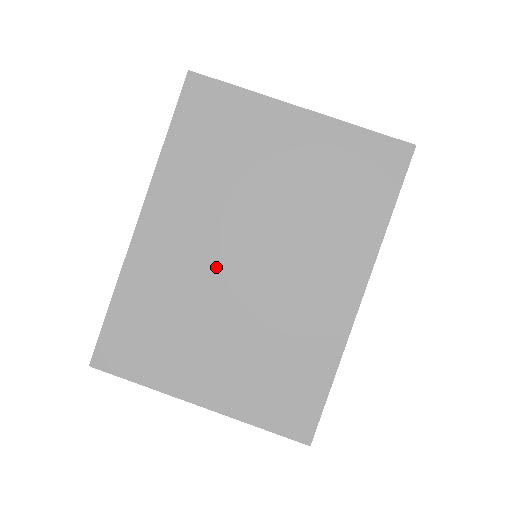
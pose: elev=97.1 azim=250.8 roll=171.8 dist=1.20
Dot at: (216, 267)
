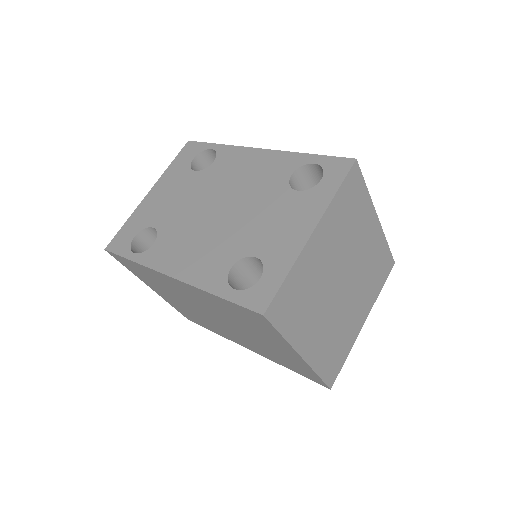
Dot at: (197, 305)
